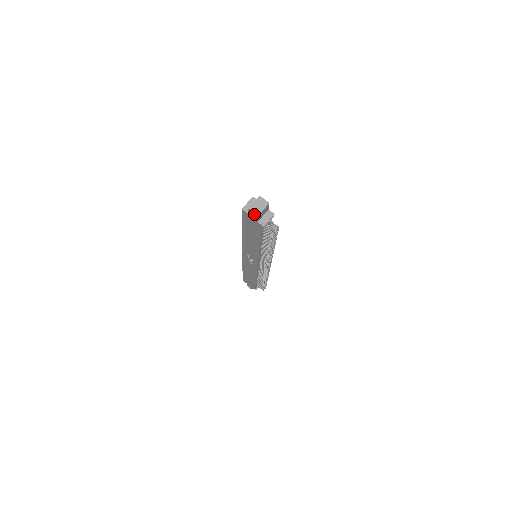
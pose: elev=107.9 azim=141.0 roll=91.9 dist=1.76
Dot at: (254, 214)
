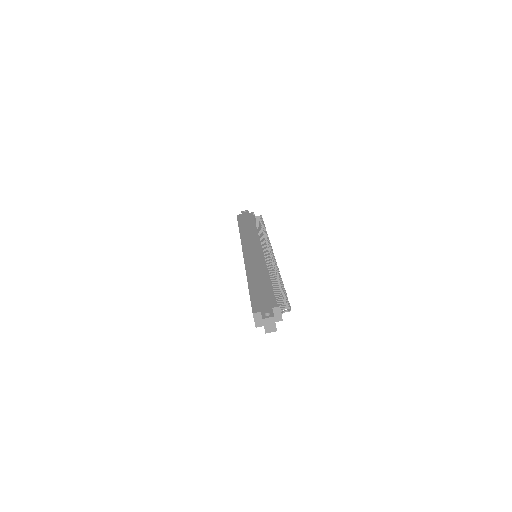
Dot at: (272, 331)
